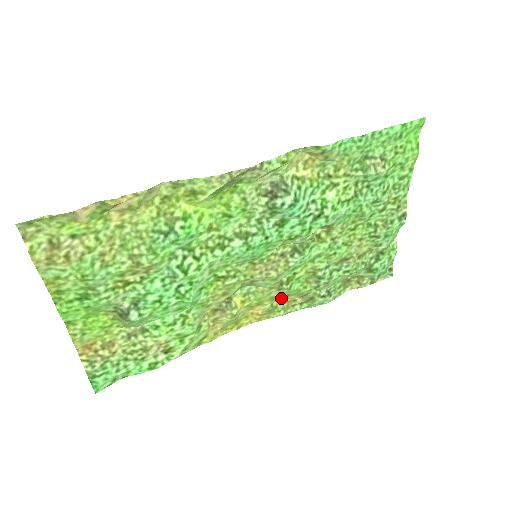
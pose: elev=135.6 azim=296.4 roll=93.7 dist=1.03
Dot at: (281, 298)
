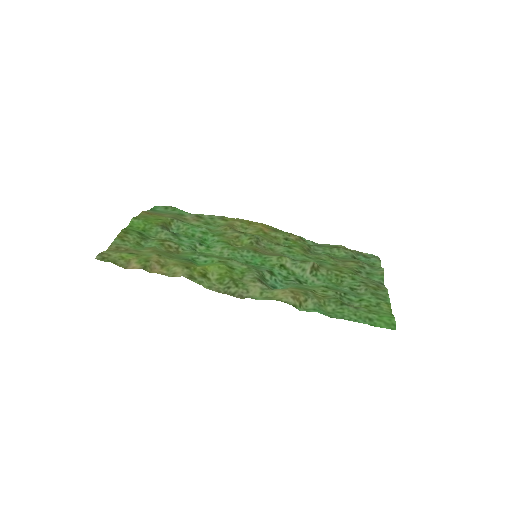
Dot at: (283, 235)
